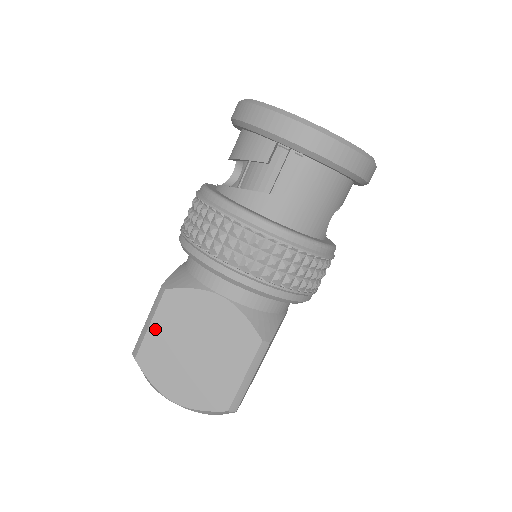
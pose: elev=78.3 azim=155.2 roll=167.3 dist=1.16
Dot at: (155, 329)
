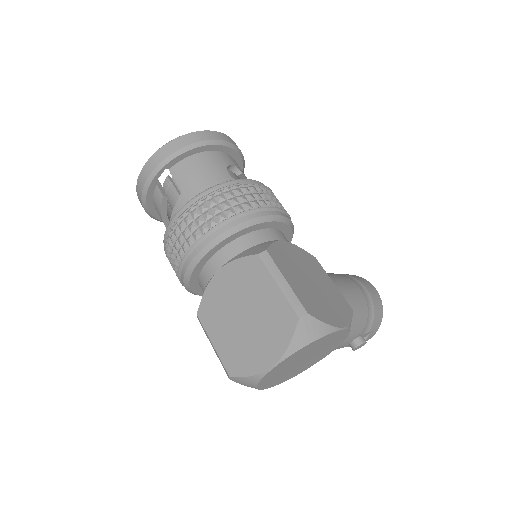
Dot at: (217, 342)
